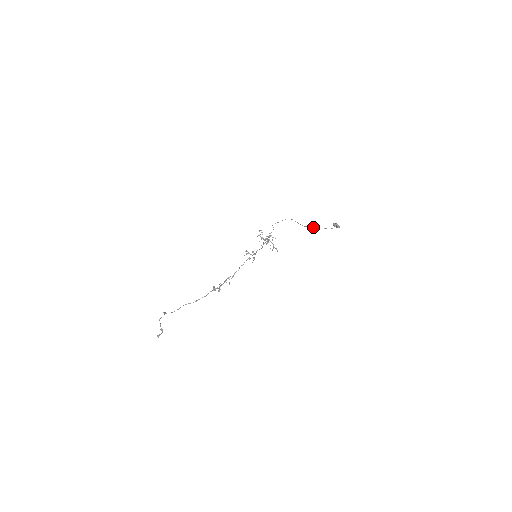
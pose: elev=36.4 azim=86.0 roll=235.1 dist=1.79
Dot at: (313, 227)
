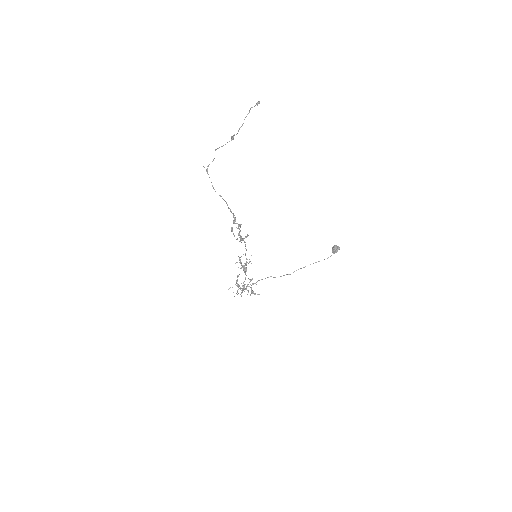
Dot at: occluded
